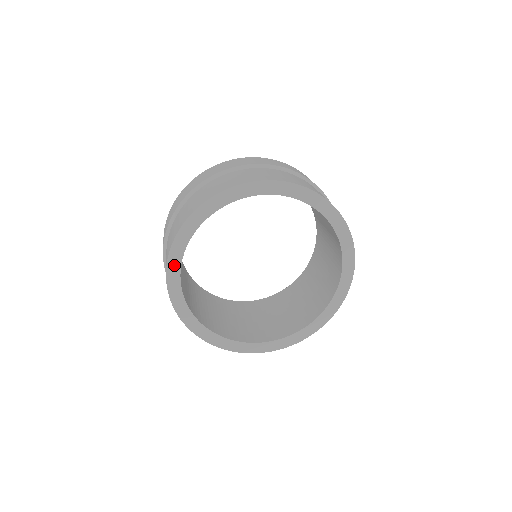
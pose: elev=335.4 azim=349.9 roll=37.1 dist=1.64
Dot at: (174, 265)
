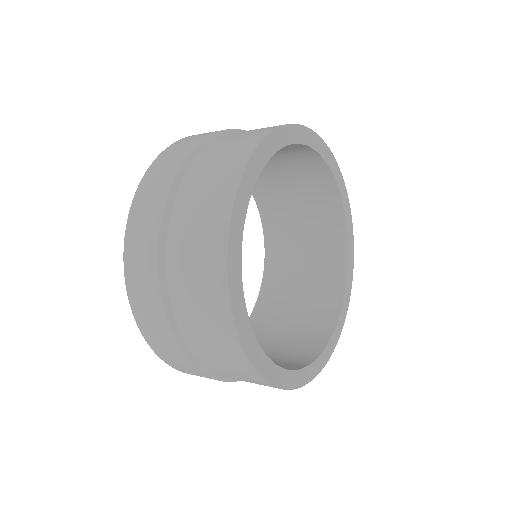
Dot at: (251, 346)
